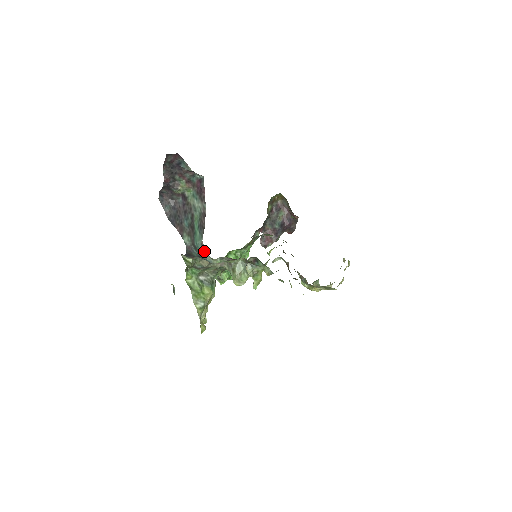
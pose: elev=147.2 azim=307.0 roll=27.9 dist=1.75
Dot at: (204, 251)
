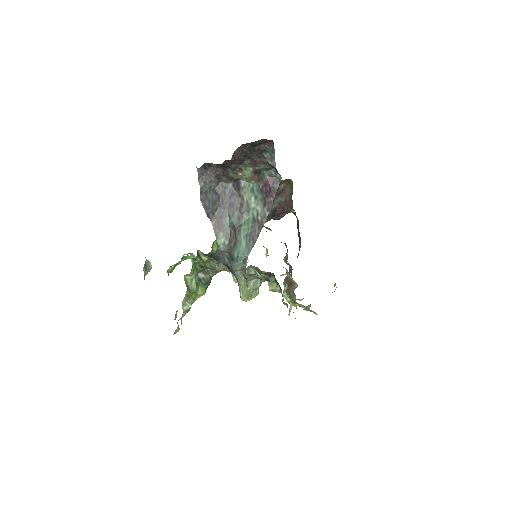
Dot at: (243, 268)
